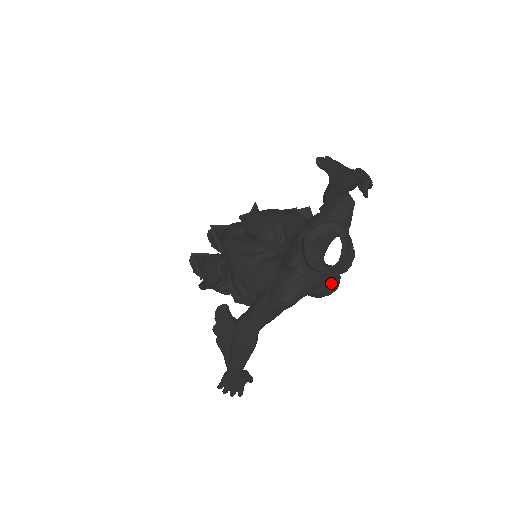
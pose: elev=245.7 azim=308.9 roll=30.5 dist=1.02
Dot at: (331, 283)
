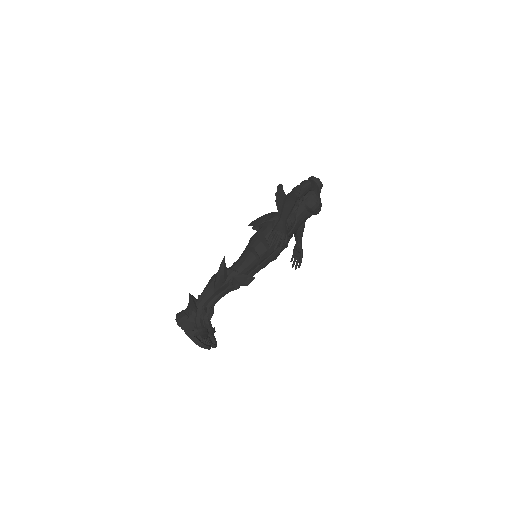
Dot at: (319, 197)
